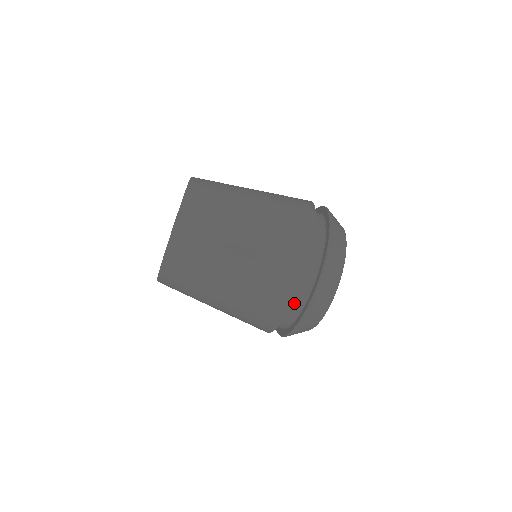
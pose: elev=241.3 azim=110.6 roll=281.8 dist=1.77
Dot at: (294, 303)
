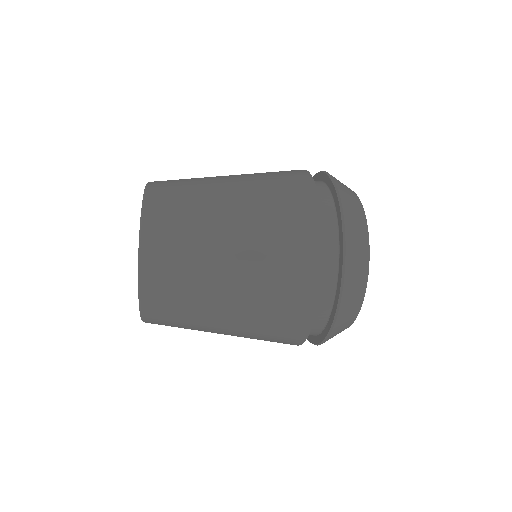
Dot at: occluded
